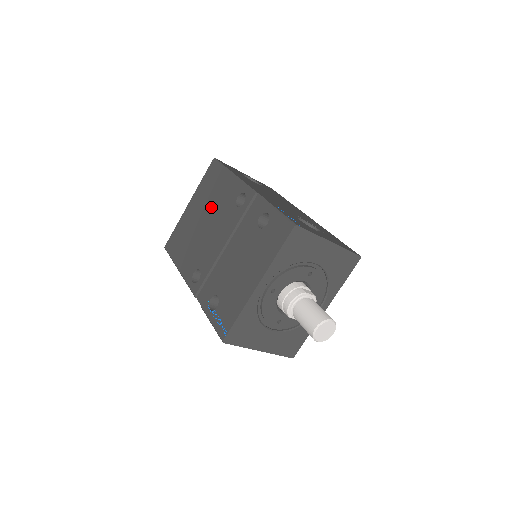
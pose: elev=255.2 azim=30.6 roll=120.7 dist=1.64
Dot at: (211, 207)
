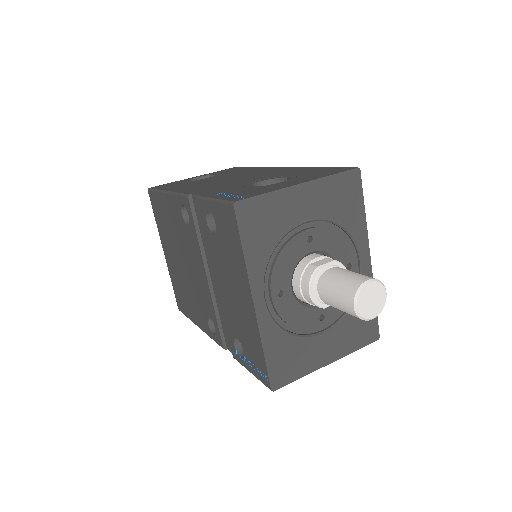
Dot at: (175, 242)
